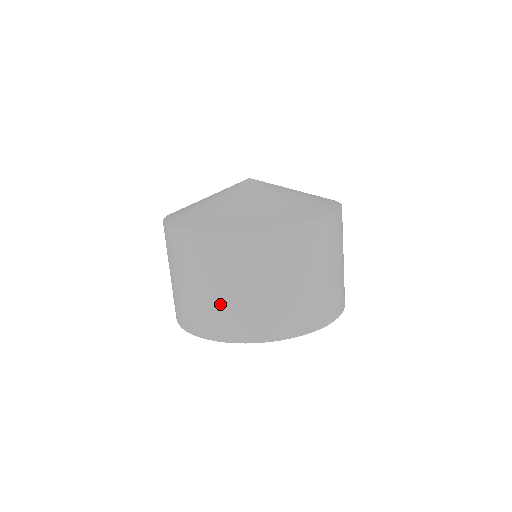
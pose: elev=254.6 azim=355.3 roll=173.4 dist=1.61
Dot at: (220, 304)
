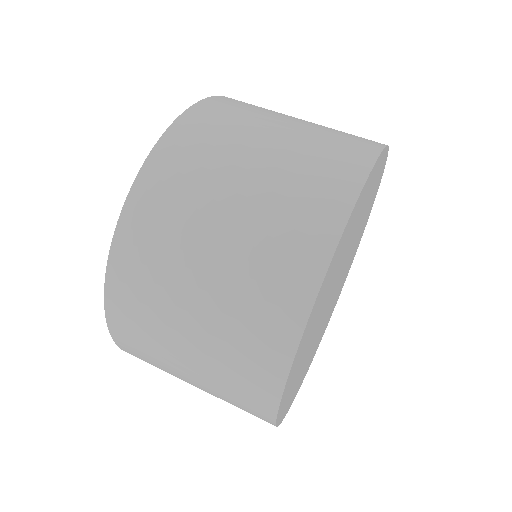
Dot at: (285, 169)
